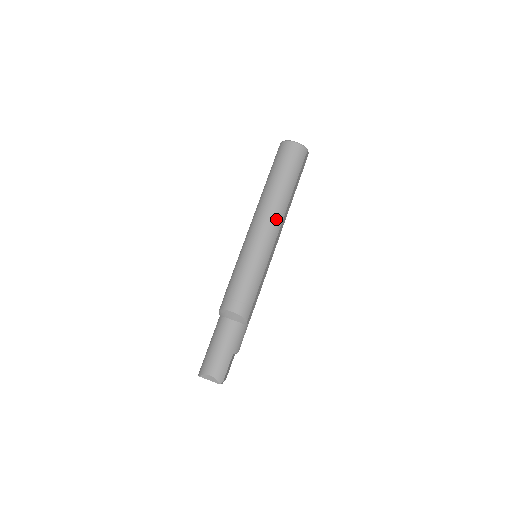
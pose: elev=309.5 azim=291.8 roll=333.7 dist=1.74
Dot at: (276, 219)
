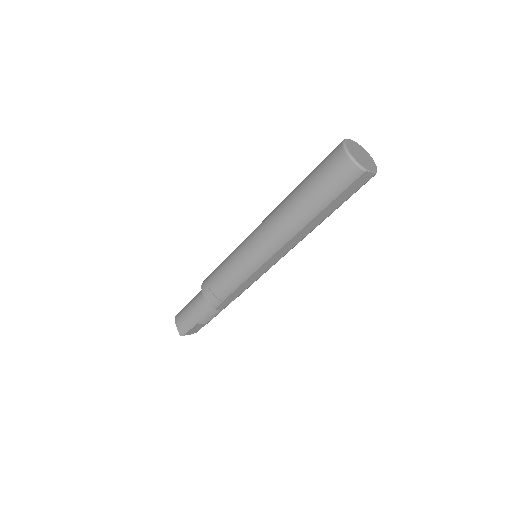
Dot at: (277, 237)
